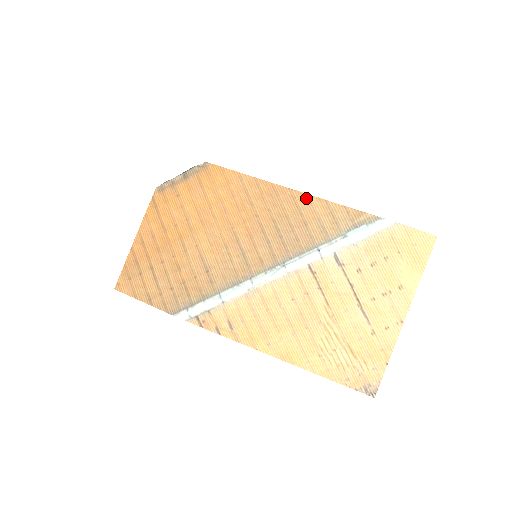
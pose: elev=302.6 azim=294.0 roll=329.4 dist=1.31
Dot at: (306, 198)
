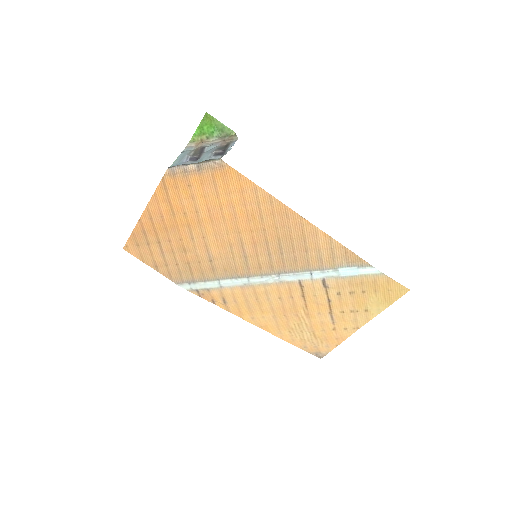
Dot at: (313, 229)
